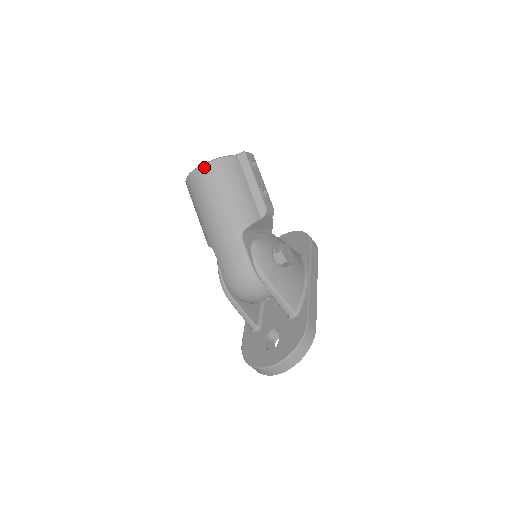
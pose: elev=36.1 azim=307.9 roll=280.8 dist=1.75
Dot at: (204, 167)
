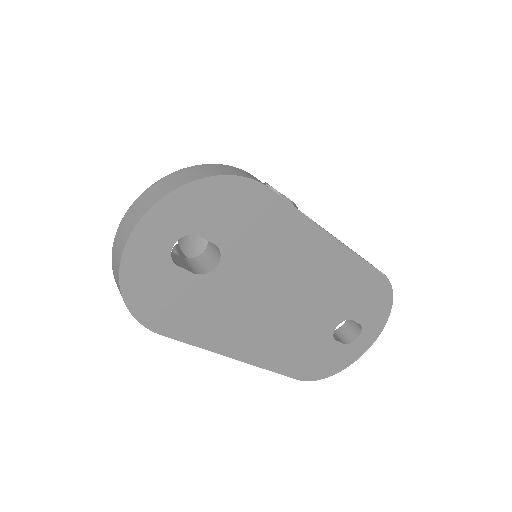
Dot at: occluded
